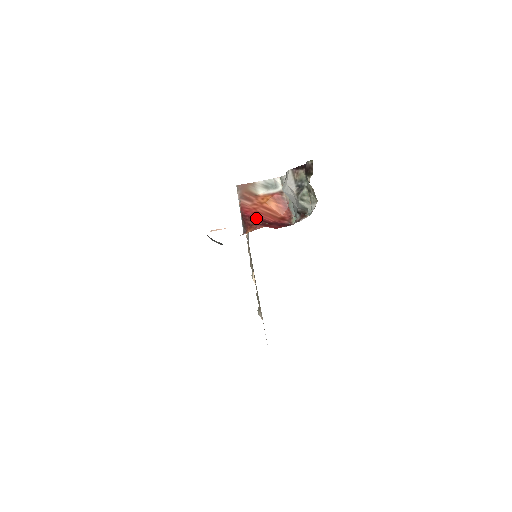
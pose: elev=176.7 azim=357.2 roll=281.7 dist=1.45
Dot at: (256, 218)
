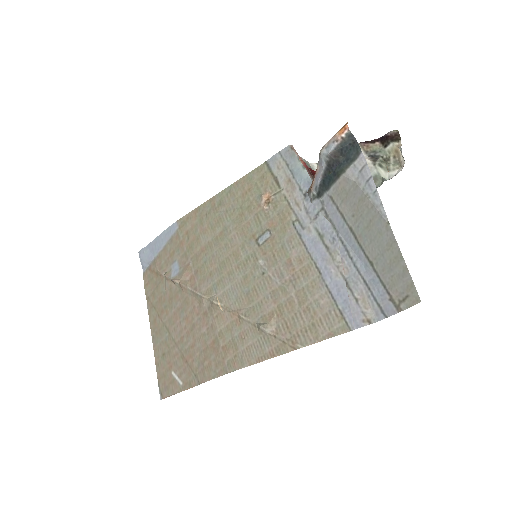
Dot at: occluded
